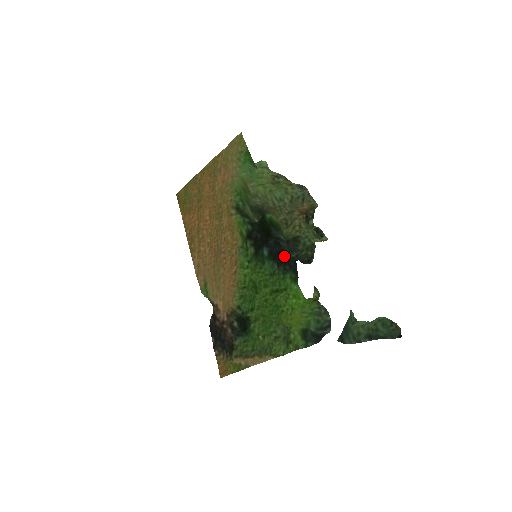
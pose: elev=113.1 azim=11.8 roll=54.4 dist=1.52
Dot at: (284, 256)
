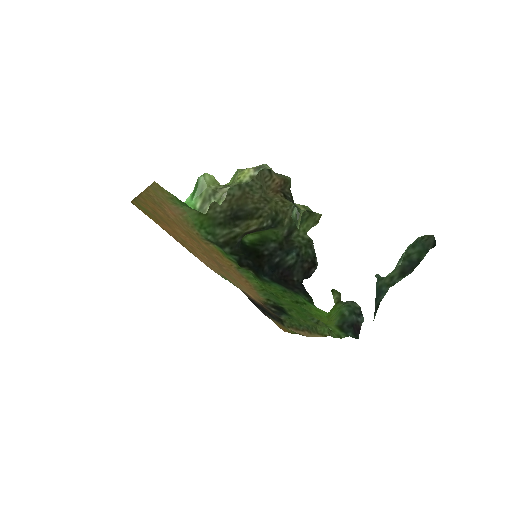
Dot at: (287, 283)
